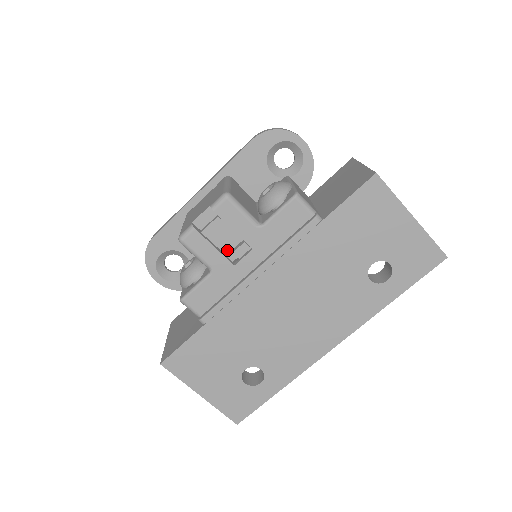
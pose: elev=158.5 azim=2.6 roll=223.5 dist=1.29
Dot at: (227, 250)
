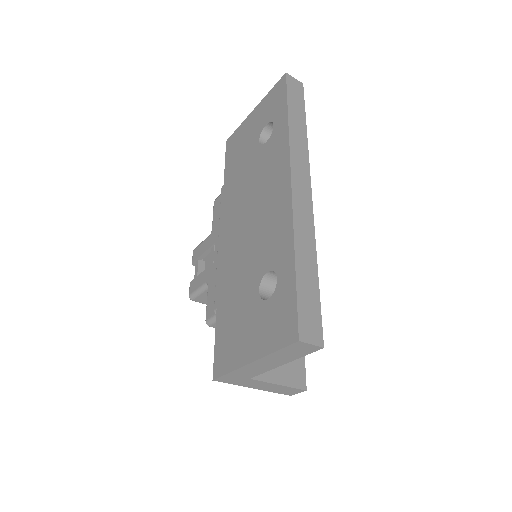
Dot at: occluded
